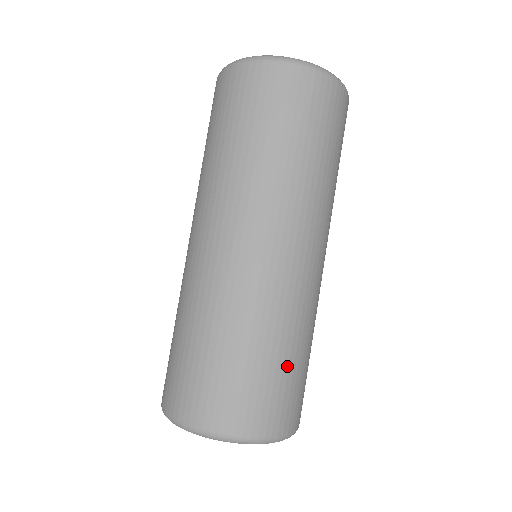
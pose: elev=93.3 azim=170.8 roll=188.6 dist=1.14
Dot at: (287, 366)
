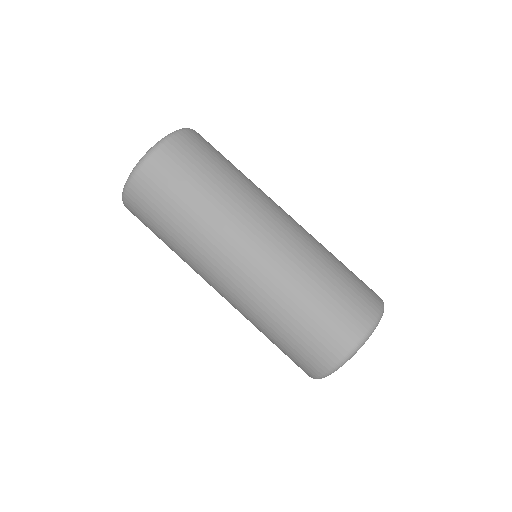
Dot at: (327, 295)
